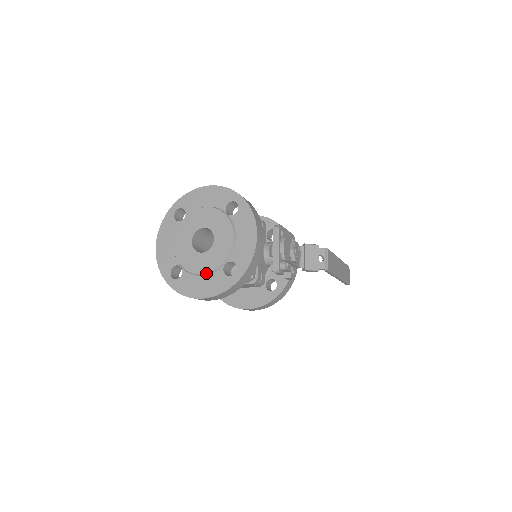
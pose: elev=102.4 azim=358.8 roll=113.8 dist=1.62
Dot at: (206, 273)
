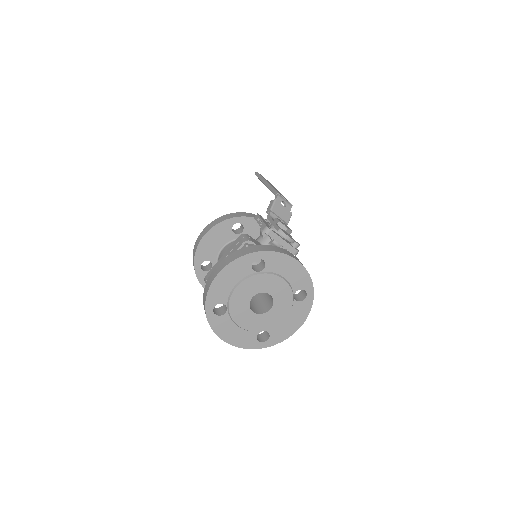
Dot at: (288, 315)
